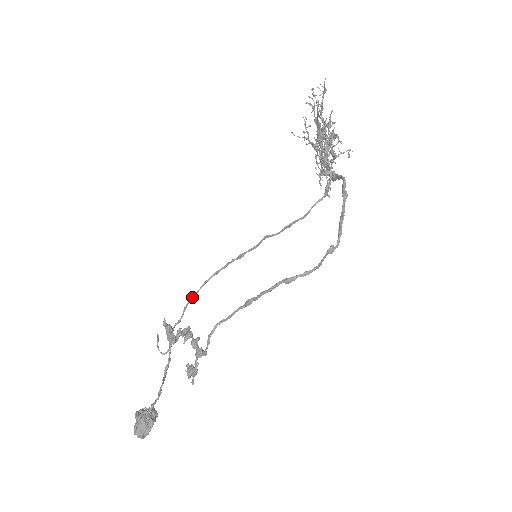
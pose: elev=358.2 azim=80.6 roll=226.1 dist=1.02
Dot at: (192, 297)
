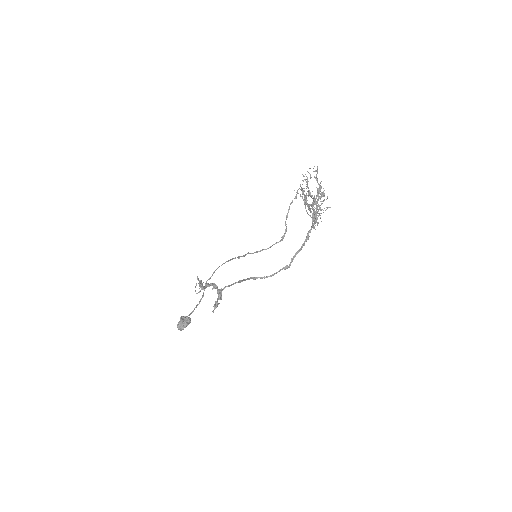
Dot at: occluded
